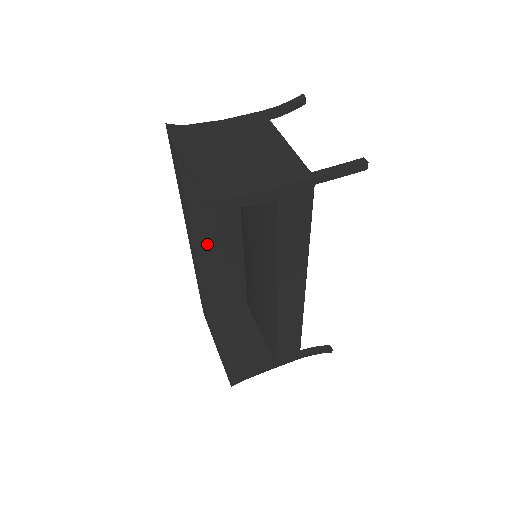
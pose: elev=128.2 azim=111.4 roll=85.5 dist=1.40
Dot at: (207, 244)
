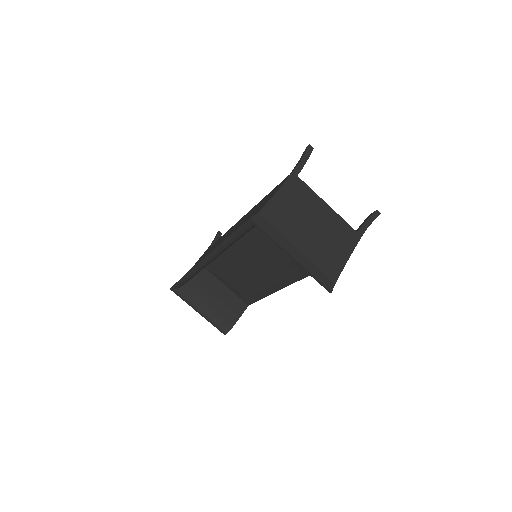
Dot at: occluded
